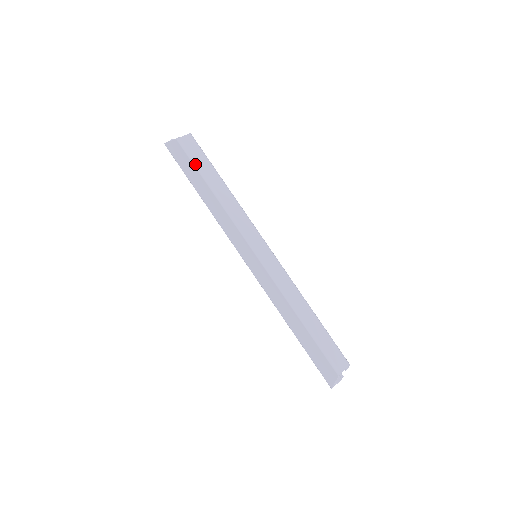
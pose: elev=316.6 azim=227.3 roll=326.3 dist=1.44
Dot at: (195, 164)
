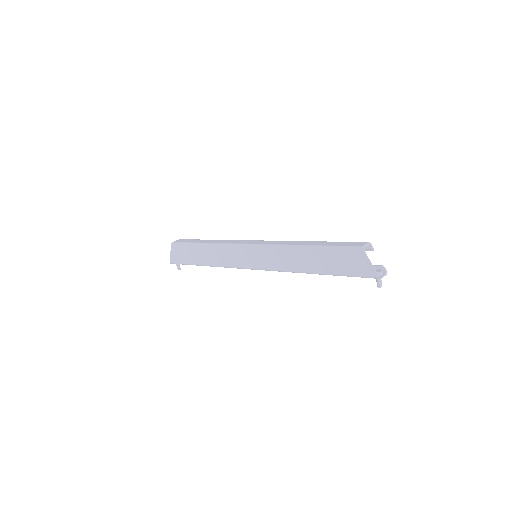
Dot at: (187, 243)
